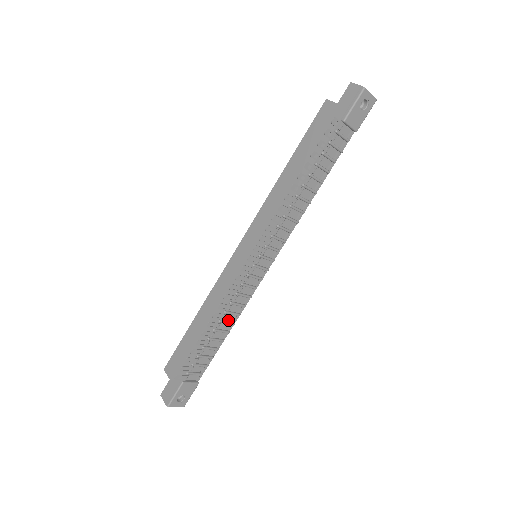
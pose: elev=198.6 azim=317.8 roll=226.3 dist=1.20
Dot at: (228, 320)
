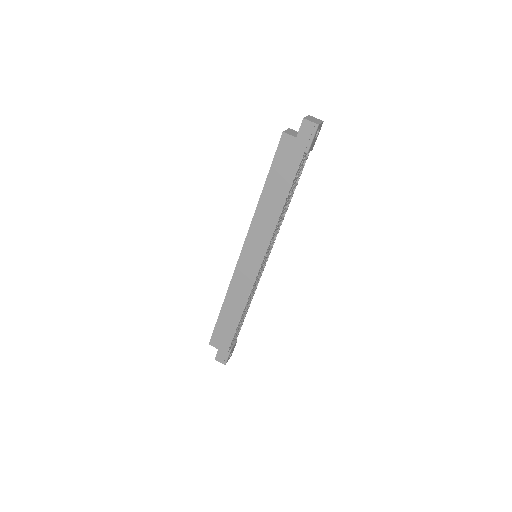
Dot at: (249, 301)
